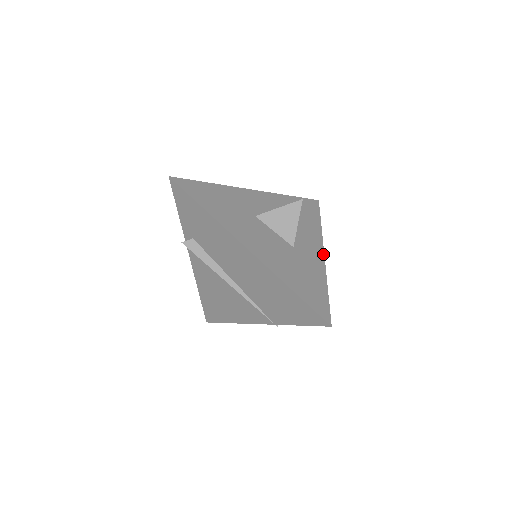
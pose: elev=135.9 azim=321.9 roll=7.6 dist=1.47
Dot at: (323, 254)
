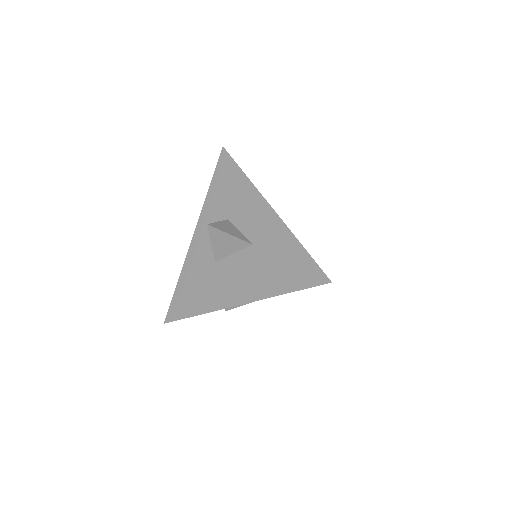
Dot at: (271, 209)
